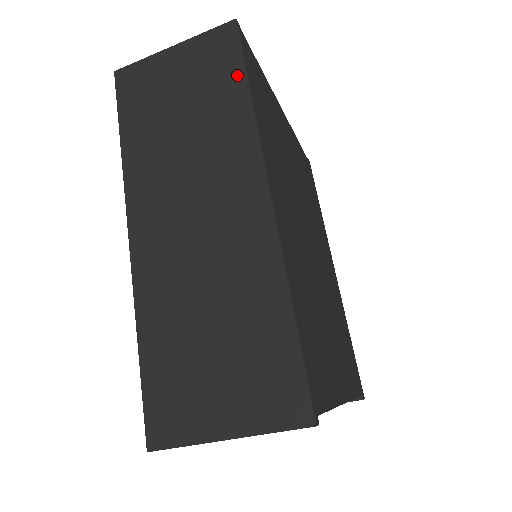
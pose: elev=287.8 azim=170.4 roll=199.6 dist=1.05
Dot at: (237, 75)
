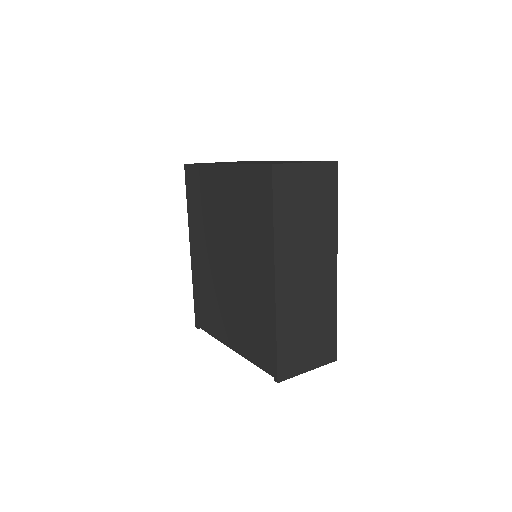
Dot at: (334, 198)
